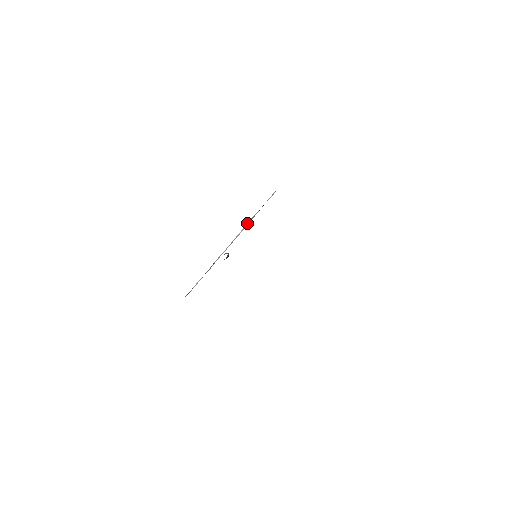
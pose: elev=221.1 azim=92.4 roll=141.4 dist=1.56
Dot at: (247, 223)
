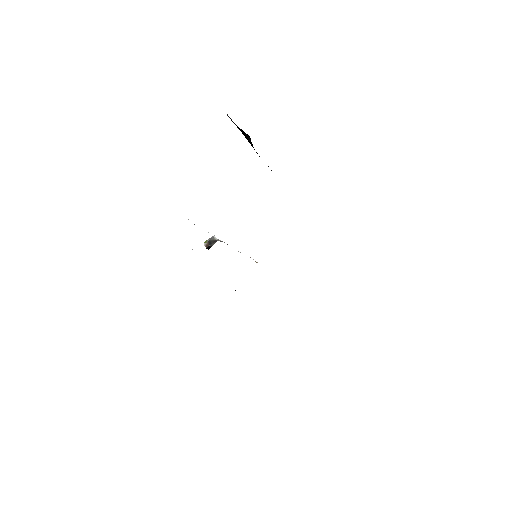
Dot at: occluded
